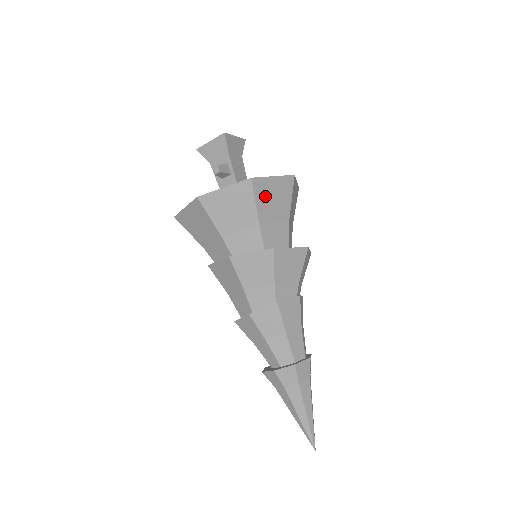
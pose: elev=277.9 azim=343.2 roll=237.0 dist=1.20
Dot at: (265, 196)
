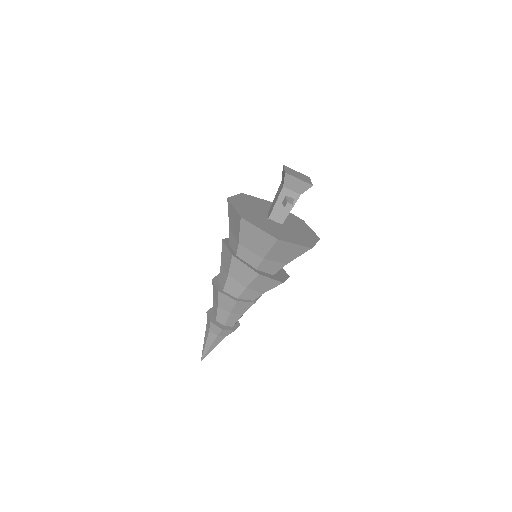
Dot at: occluded
